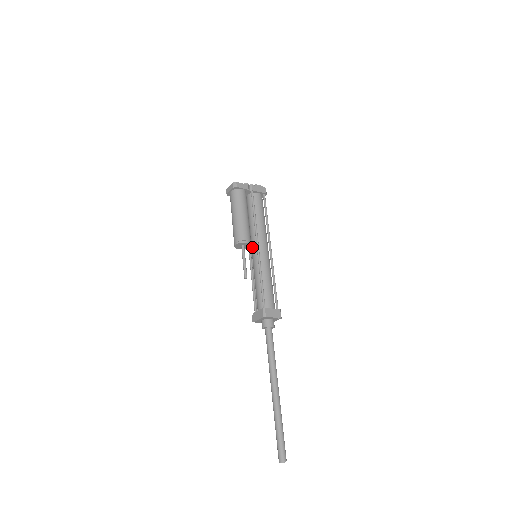
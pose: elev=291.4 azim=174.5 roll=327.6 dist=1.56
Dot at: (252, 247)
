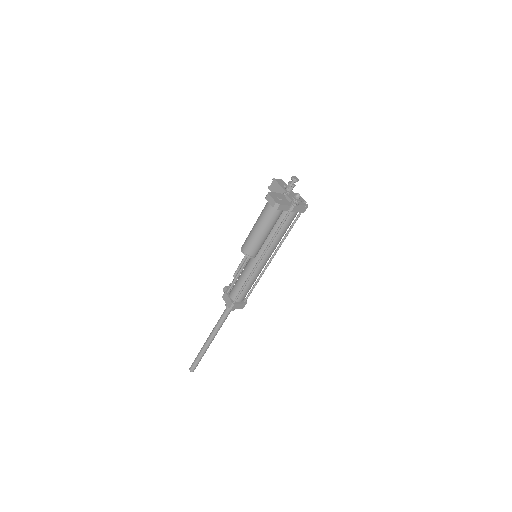
Dot at: occluded
